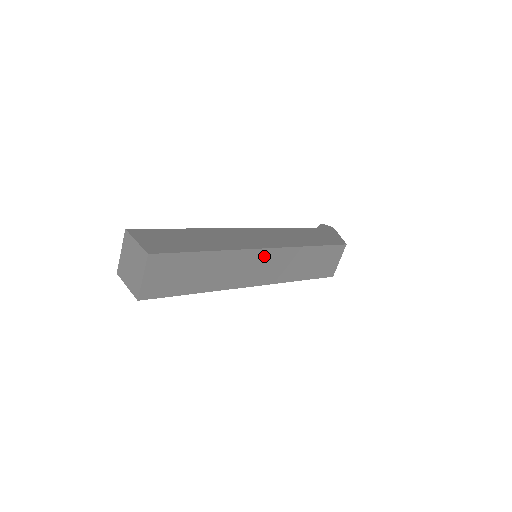
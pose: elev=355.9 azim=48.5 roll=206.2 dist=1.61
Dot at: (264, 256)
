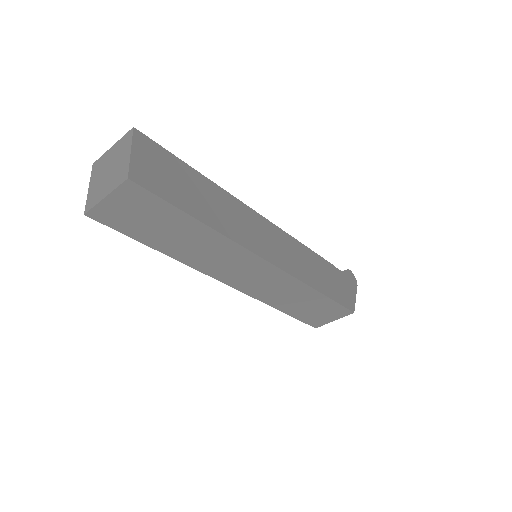
Dot at: (261, 267)
